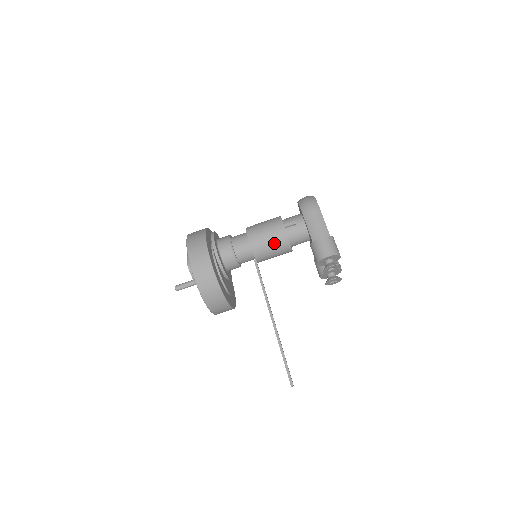
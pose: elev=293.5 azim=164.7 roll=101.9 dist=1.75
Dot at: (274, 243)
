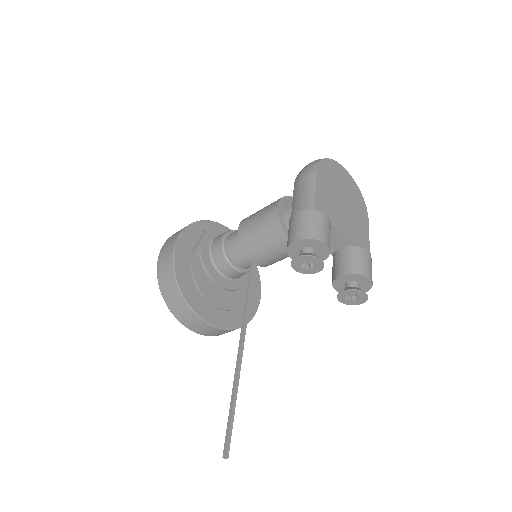
Dot at: (264, 233)
